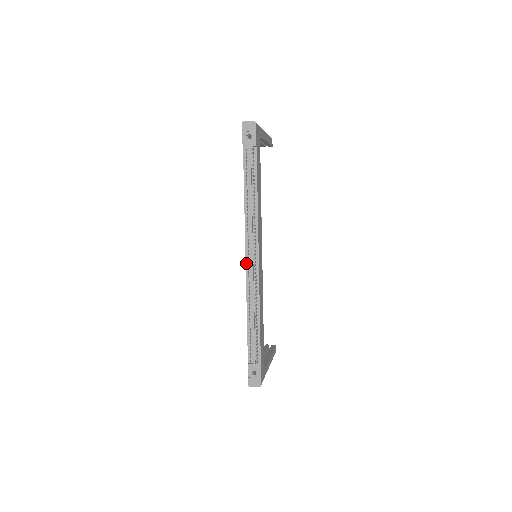
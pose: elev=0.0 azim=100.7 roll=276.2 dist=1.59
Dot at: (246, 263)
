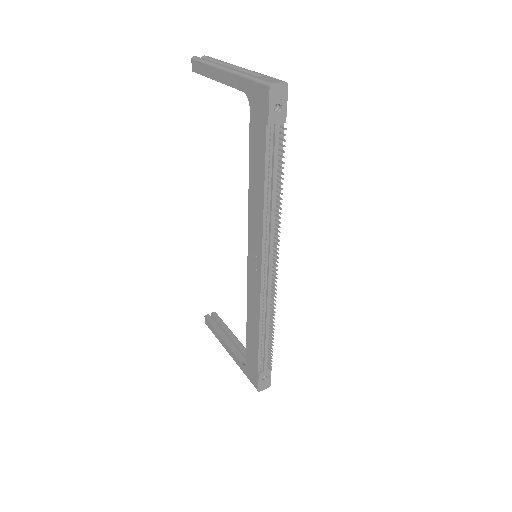
Dot at: (262, 276)
